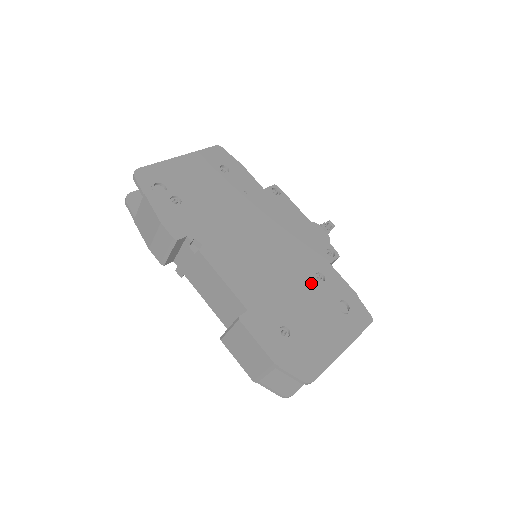
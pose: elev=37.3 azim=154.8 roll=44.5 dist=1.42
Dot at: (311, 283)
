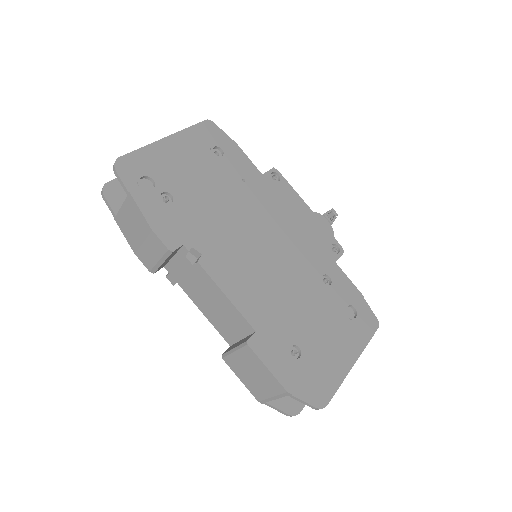
Dot at: (318, 289)
